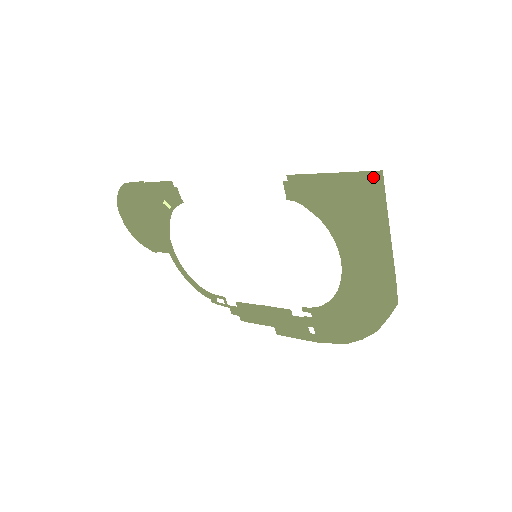
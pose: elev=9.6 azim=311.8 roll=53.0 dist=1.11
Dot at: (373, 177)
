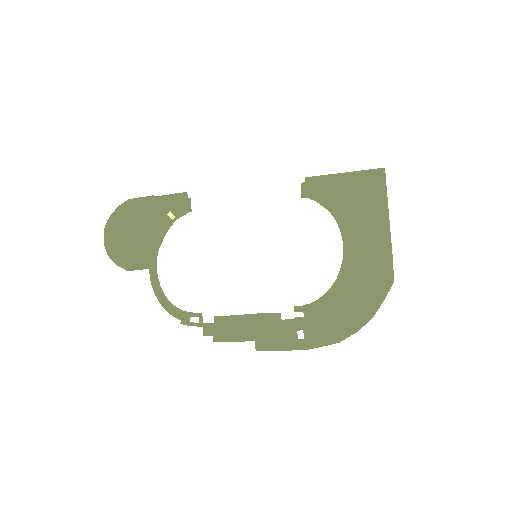
Dot at: (377, 173)
